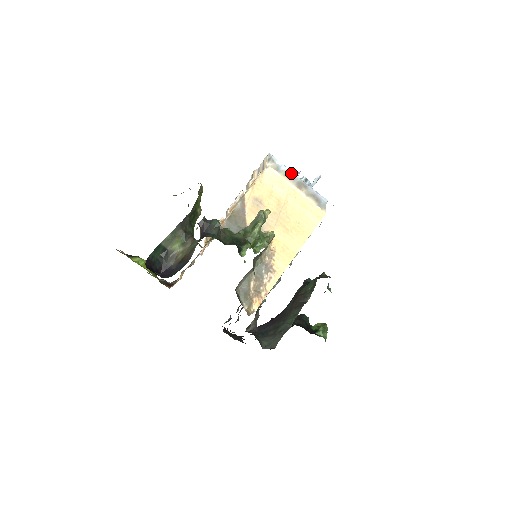
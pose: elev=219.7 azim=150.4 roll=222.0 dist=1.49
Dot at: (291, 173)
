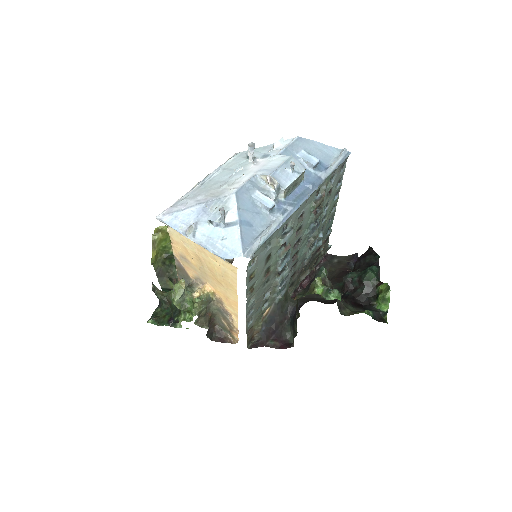
Dot at: (182, 234)
